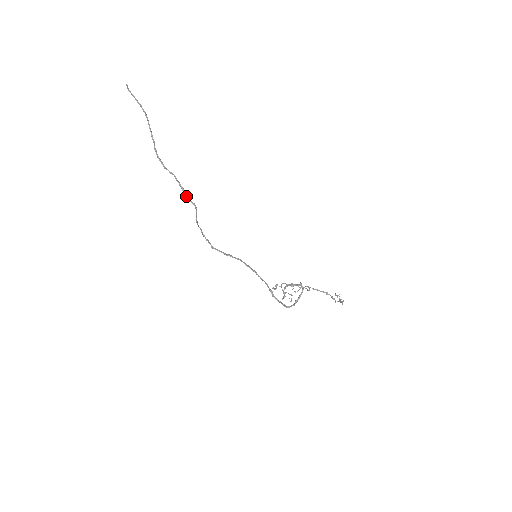
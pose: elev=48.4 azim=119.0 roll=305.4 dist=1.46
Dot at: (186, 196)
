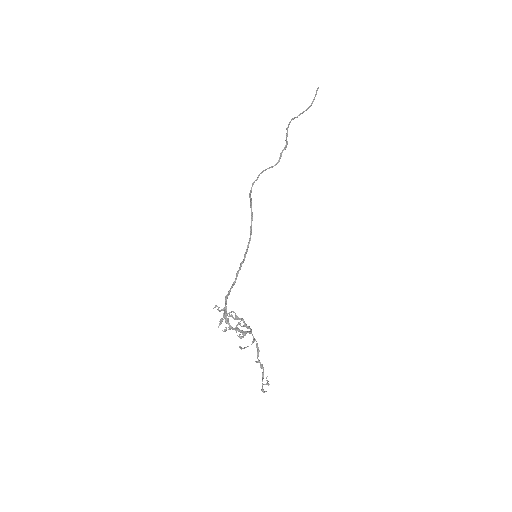
Dot at: (283, 150)
